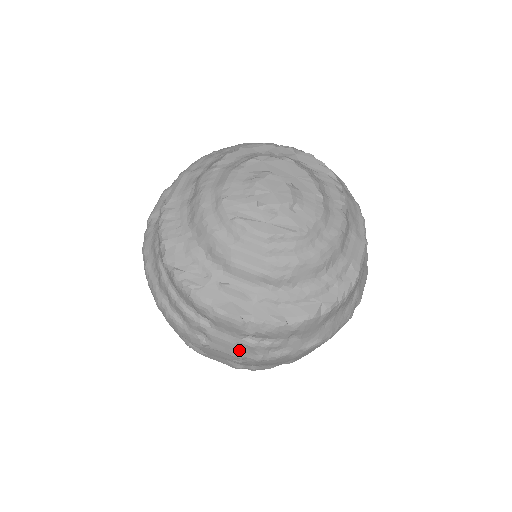
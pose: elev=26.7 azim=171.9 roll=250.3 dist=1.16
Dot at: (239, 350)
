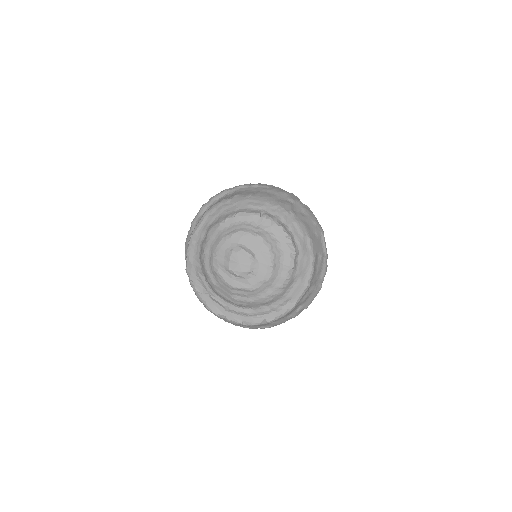
Dot at: (224, 320)
